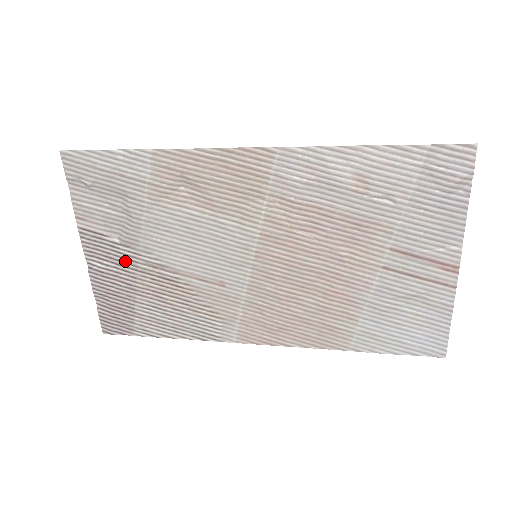
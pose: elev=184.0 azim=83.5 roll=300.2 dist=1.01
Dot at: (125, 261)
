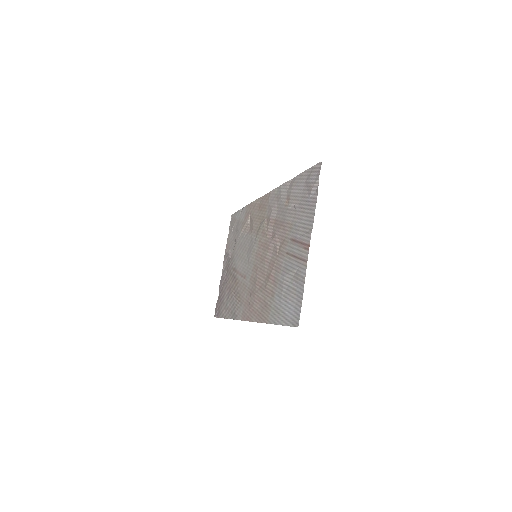
Dot at: (229, 269)
